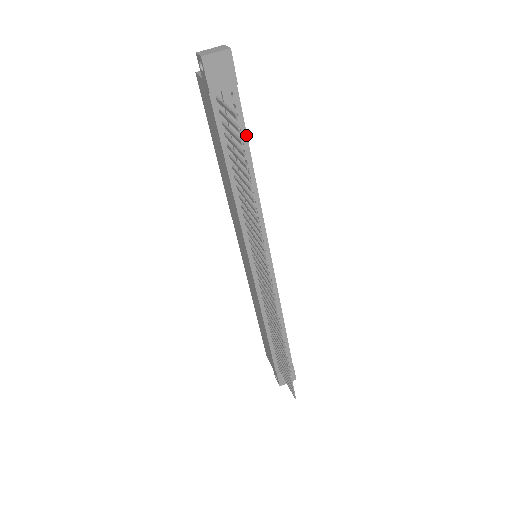
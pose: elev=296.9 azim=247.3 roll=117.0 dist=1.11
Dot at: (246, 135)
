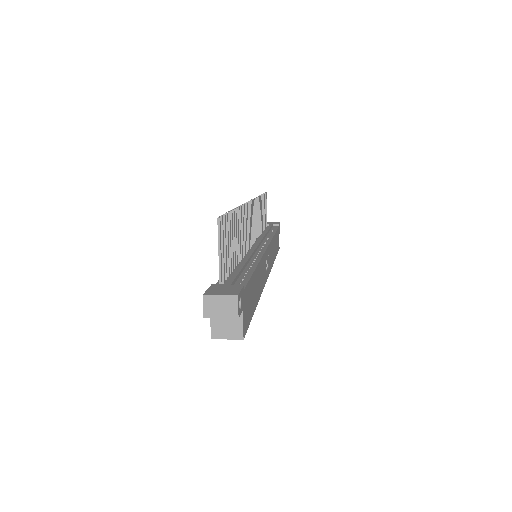
Dot at: (276, 231)
